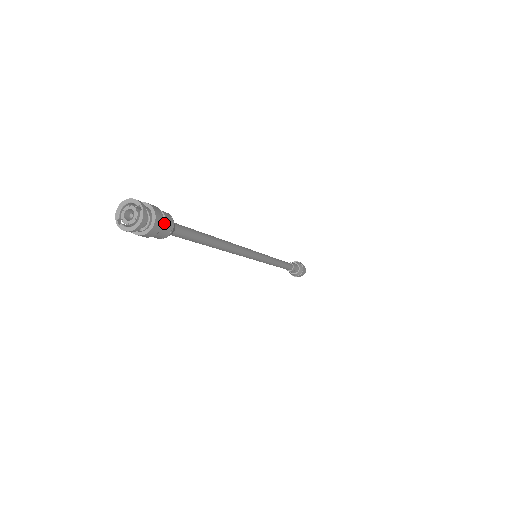
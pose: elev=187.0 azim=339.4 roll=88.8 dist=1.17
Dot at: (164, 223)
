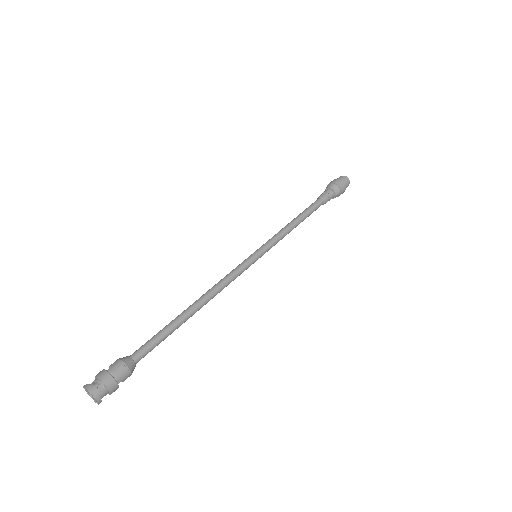
Dot at: occluded
